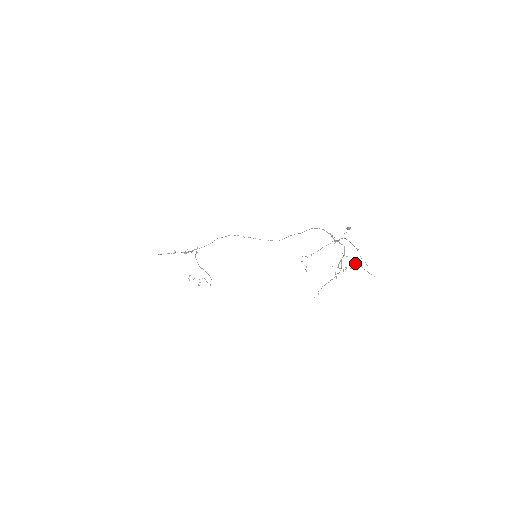
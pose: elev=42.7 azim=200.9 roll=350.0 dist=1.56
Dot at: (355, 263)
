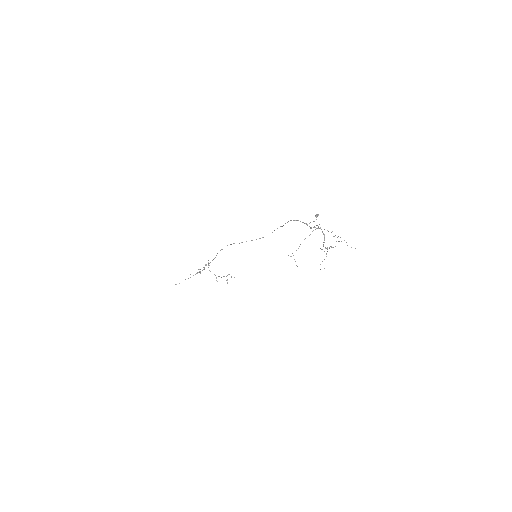
Dot at: (336, 241)
